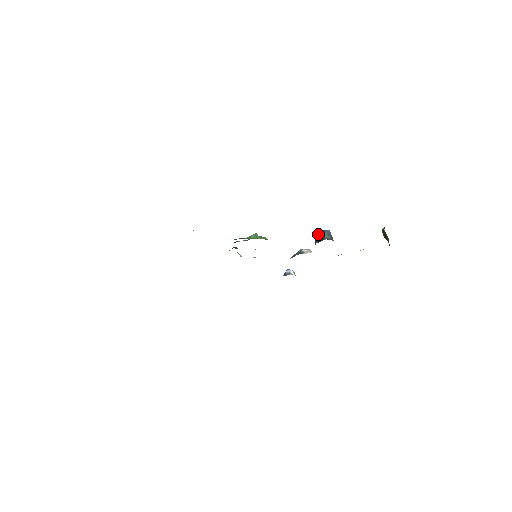
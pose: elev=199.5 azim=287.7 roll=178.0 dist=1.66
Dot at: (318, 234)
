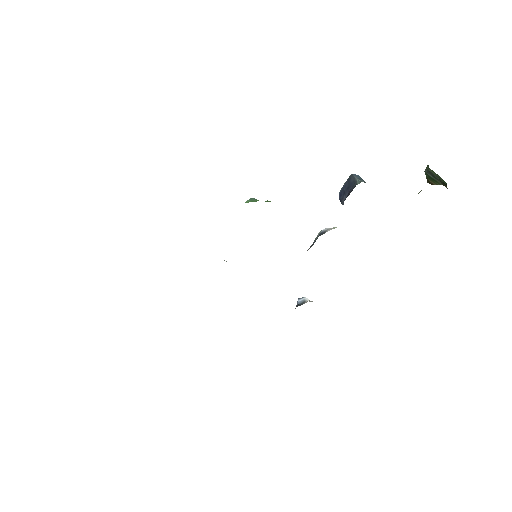
Dot at: (342, 188)
